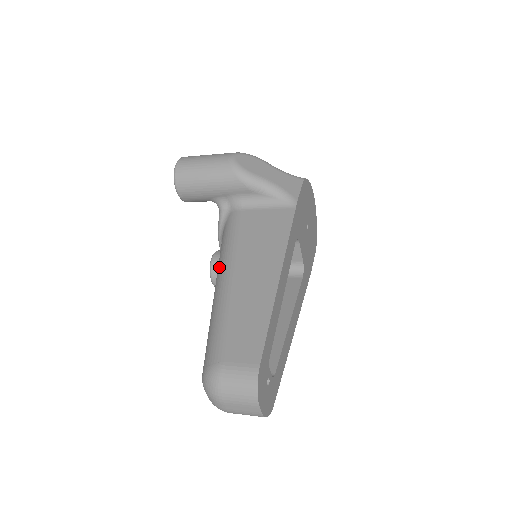
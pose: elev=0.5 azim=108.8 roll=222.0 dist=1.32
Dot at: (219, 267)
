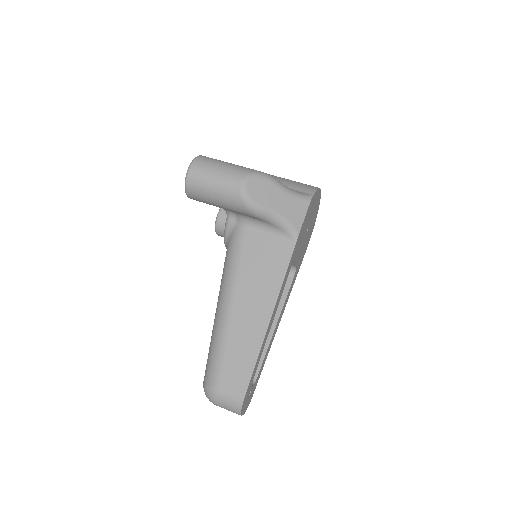
Dot at: (222, 287)
